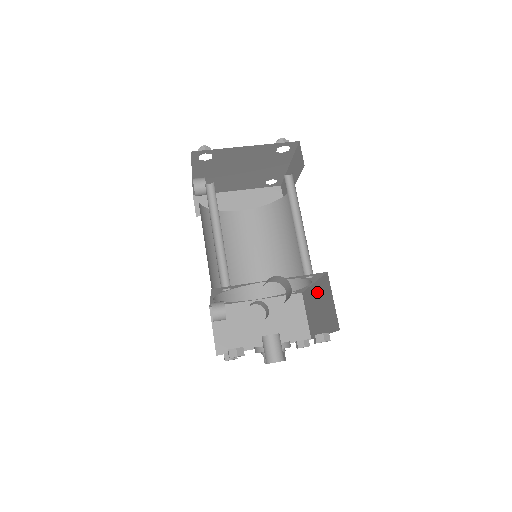
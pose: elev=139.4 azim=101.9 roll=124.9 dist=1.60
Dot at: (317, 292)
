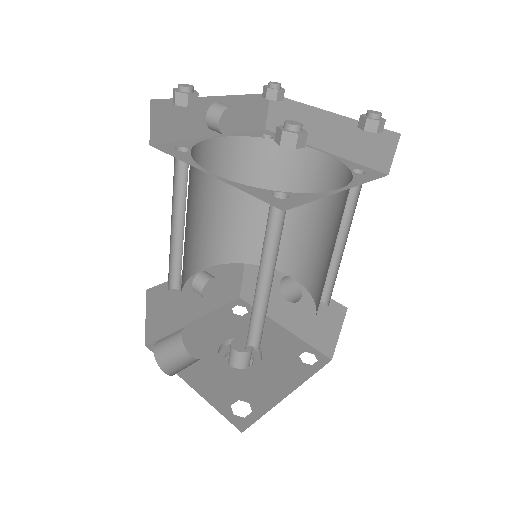
Dot at: occluded
